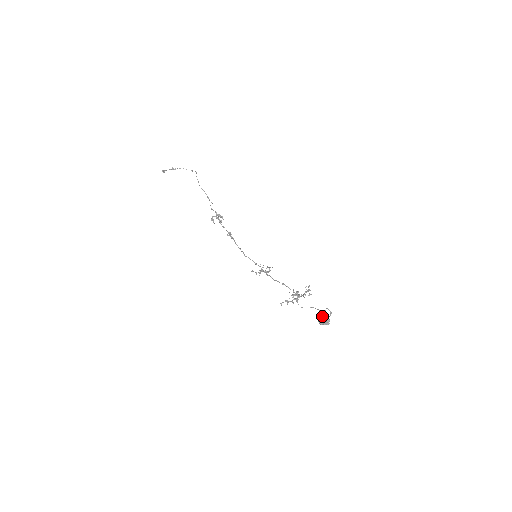
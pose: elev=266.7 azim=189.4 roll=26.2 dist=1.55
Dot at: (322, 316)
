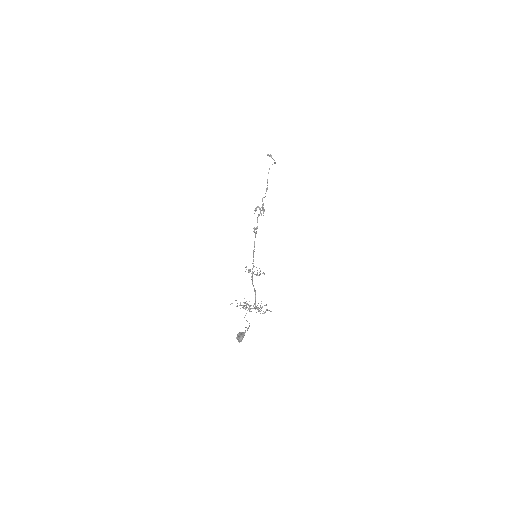
Dot at: (241, 332)
